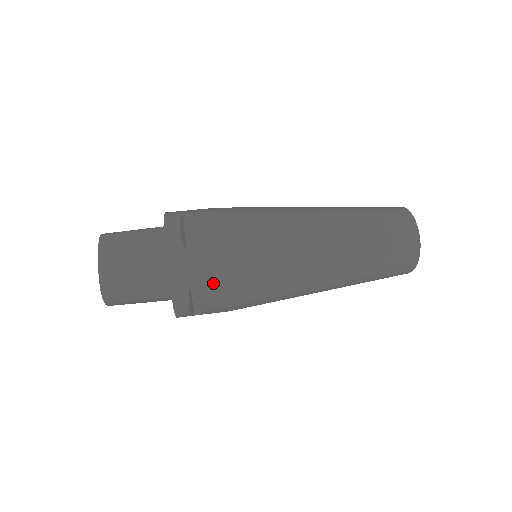
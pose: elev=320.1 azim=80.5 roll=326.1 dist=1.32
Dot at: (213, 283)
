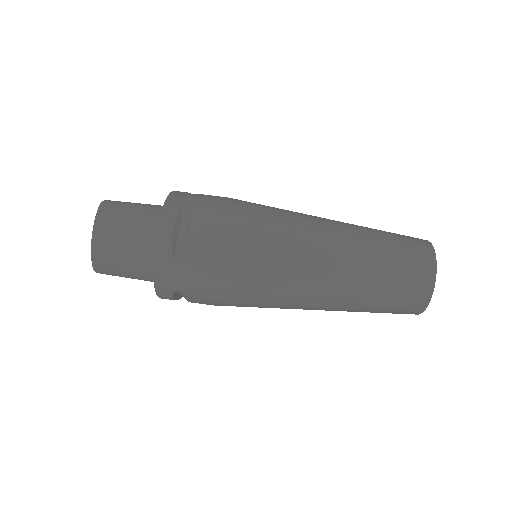
Dot at: (196, 293)
